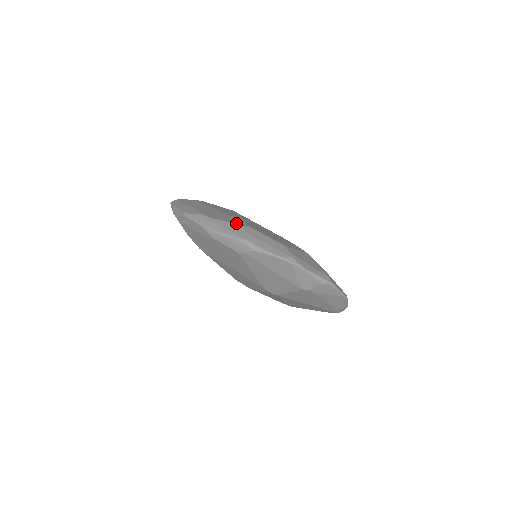
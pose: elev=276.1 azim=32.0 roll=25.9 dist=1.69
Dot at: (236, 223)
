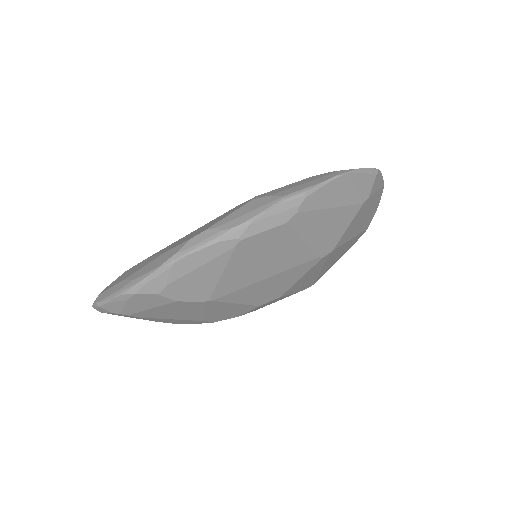
Dot at: (242, 205)
